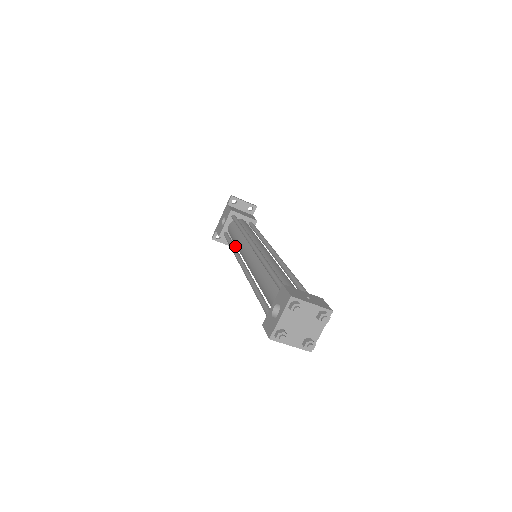
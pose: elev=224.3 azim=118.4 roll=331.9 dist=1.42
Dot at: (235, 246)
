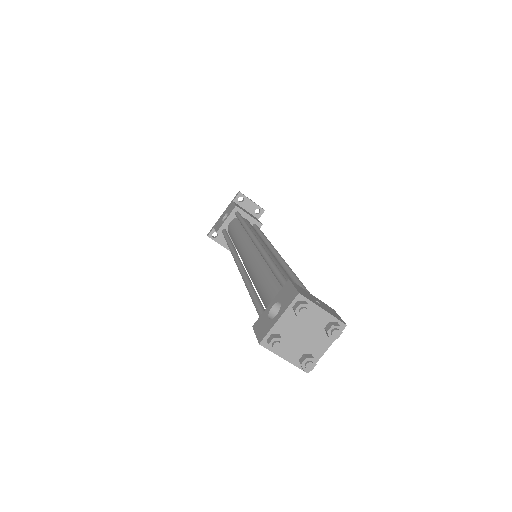
Dot at: occluded
